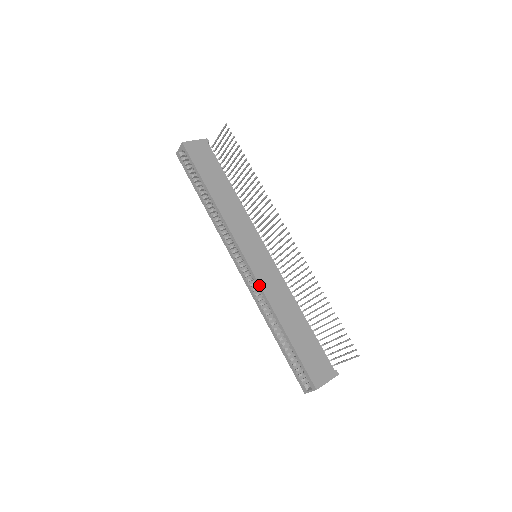
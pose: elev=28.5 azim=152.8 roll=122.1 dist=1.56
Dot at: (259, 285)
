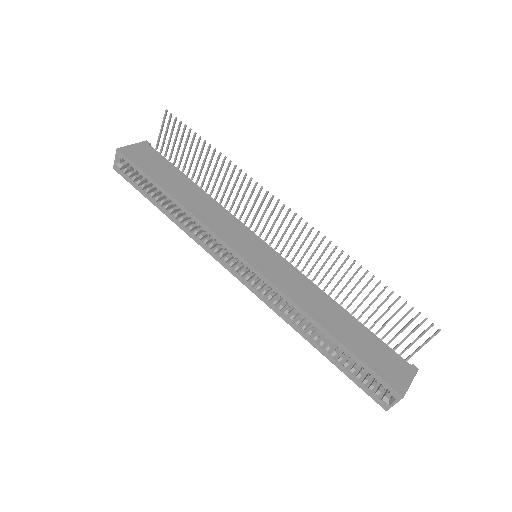
Dot at: (275, 287)
